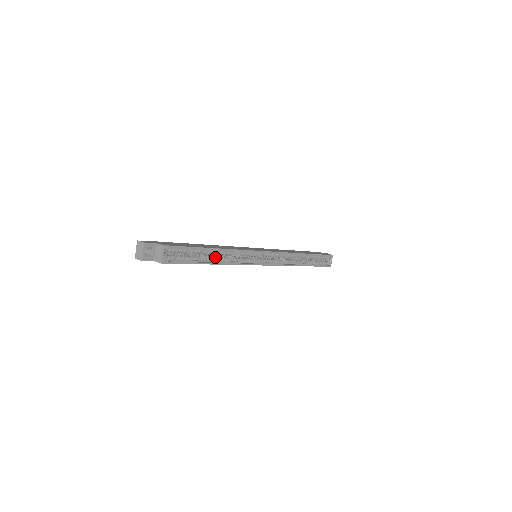
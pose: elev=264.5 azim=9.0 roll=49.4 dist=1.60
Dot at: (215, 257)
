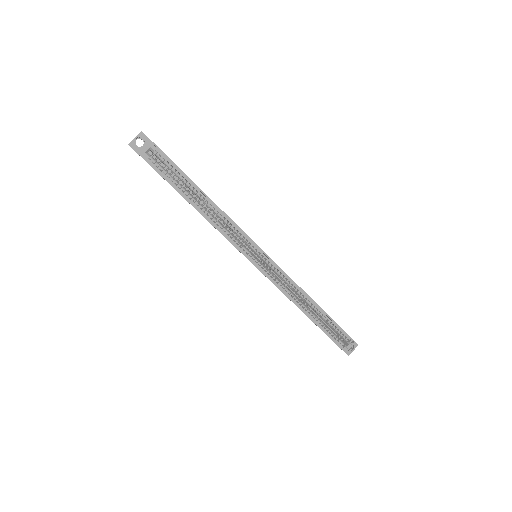
Dot at: (202, 205)
